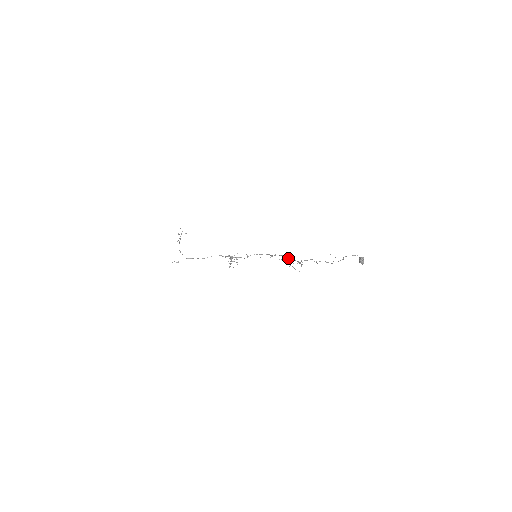
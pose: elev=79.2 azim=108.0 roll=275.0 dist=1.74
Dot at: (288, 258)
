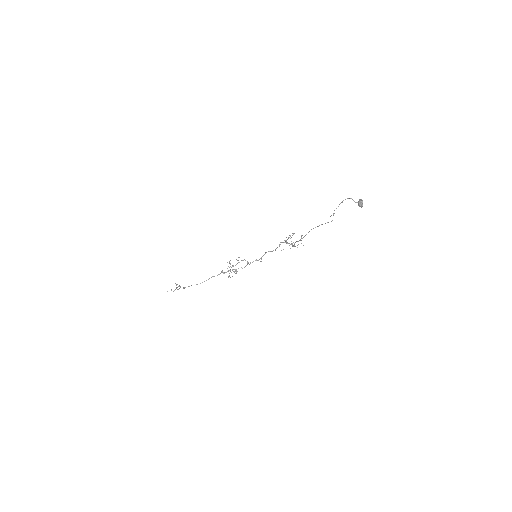
Dot at: (288, 237)
